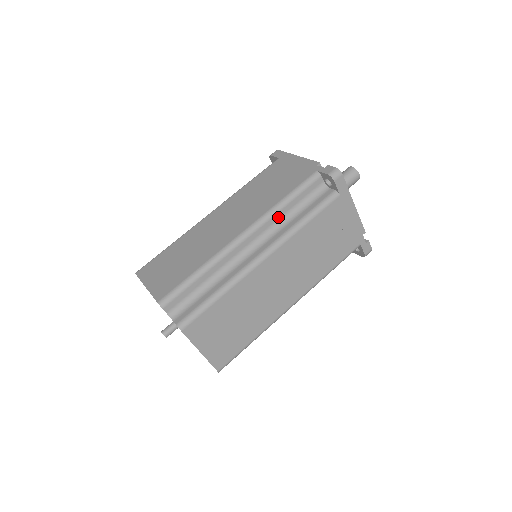
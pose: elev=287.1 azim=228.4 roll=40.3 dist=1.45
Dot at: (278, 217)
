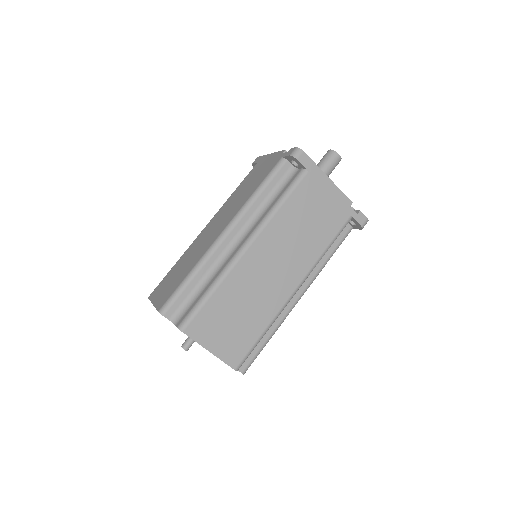
Dot at: (255, 208)
